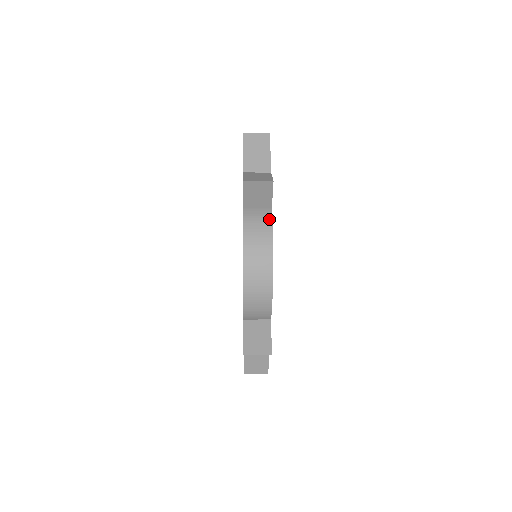
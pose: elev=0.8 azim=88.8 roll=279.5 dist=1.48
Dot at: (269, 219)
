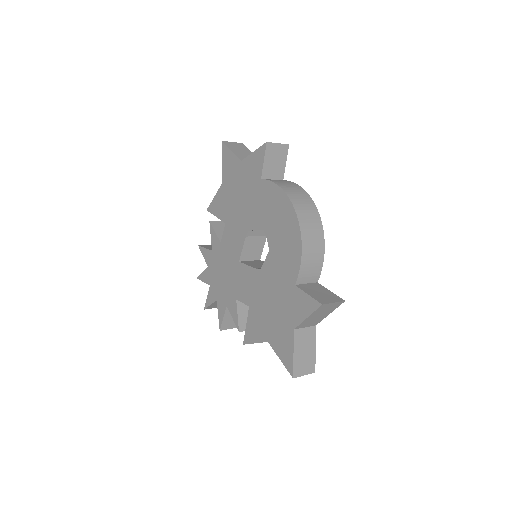
Dot at: (290, 182)
